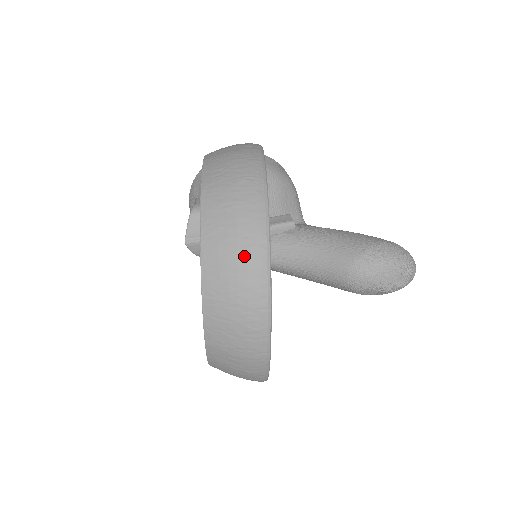
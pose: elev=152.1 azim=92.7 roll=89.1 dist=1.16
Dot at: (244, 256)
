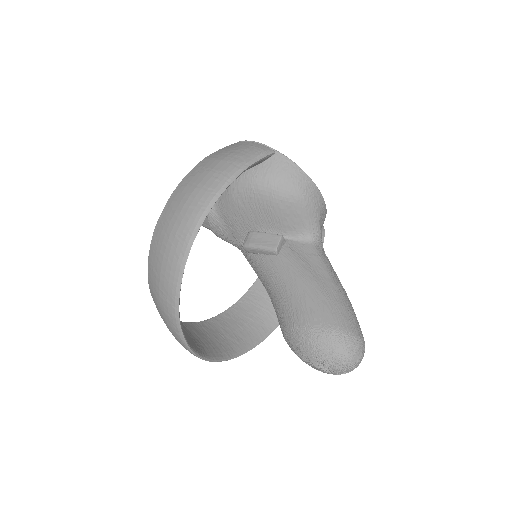
Dot at: (162, 304)
